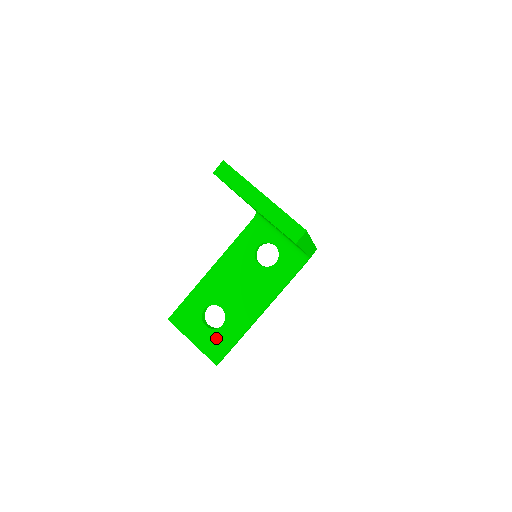
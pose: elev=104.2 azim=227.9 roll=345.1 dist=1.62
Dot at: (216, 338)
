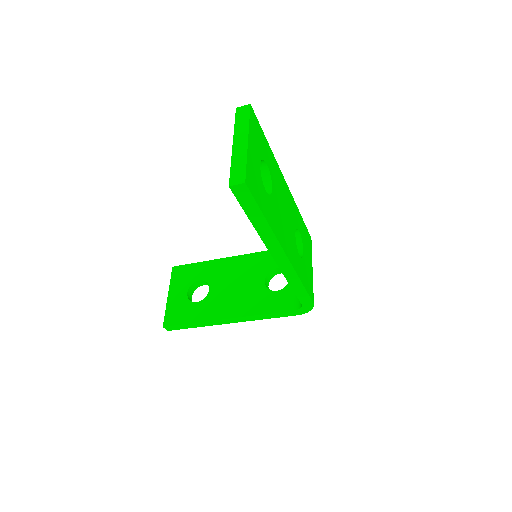
Dot at: (183, 307)
